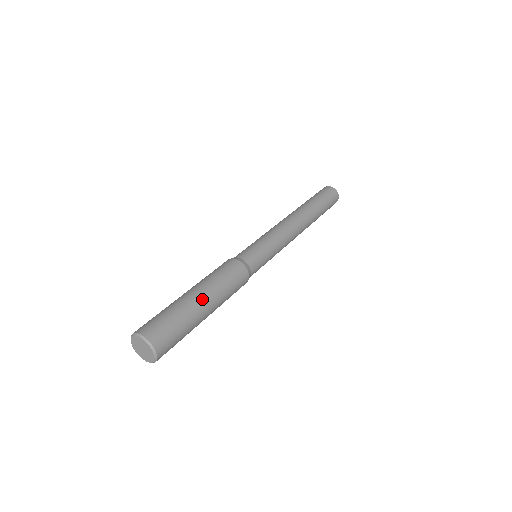
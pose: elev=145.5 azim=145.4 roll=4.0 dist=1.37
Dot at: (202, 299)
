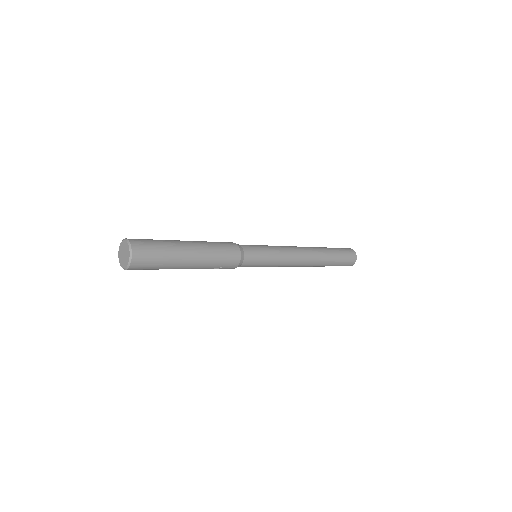
Dot at: (184, 241)
